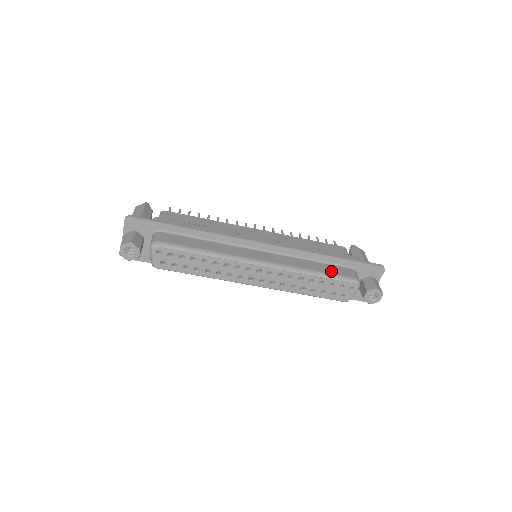
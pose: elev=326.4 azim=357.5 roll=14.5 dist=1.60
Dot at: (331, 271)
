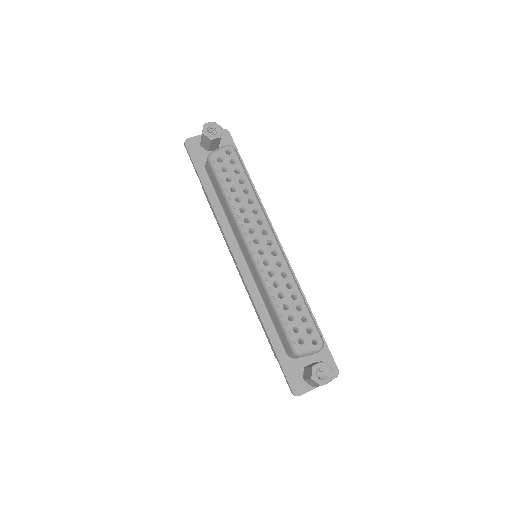
Dot at: occluded
